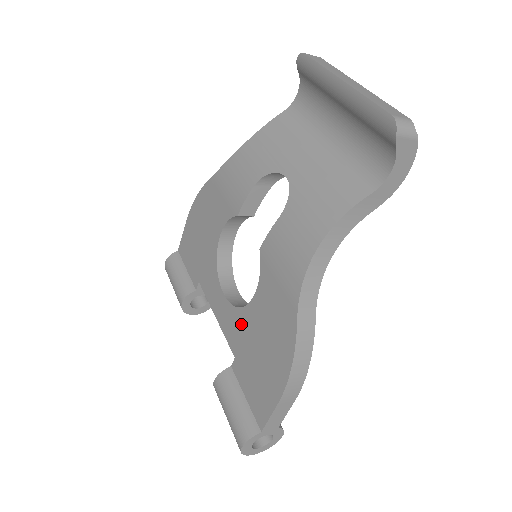
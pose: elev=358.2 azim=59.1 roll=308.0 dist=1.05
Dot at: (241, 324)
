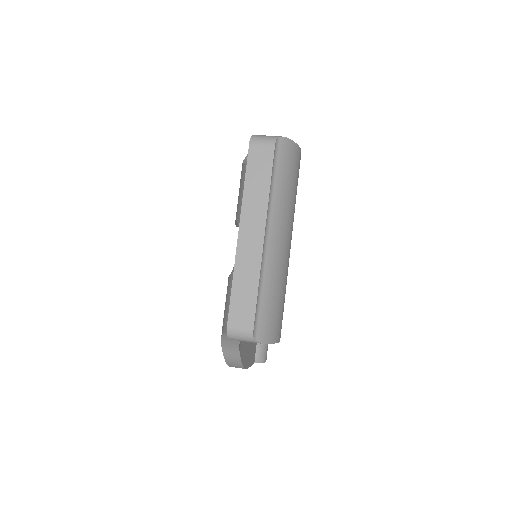
Dot at: occluded
